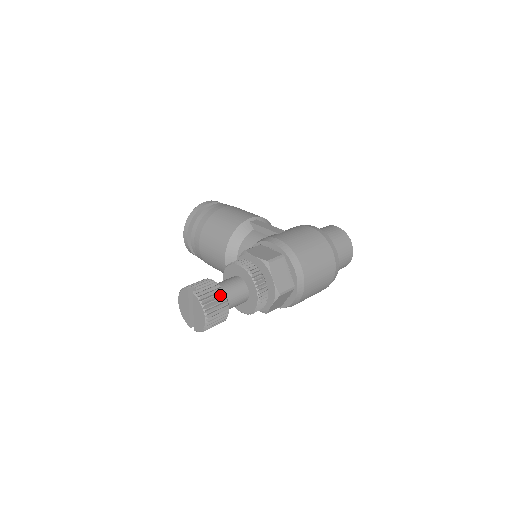
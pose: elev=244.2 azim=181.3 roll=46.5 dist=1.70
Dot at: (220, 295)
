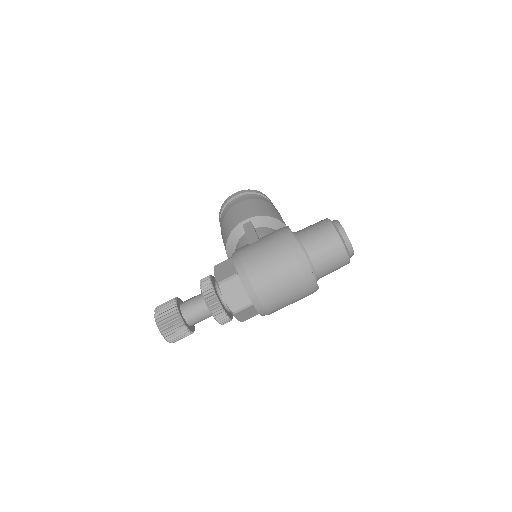
Dot at: (175, 317)
